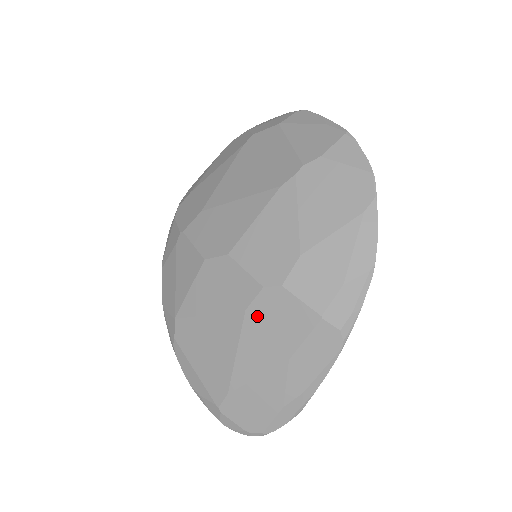
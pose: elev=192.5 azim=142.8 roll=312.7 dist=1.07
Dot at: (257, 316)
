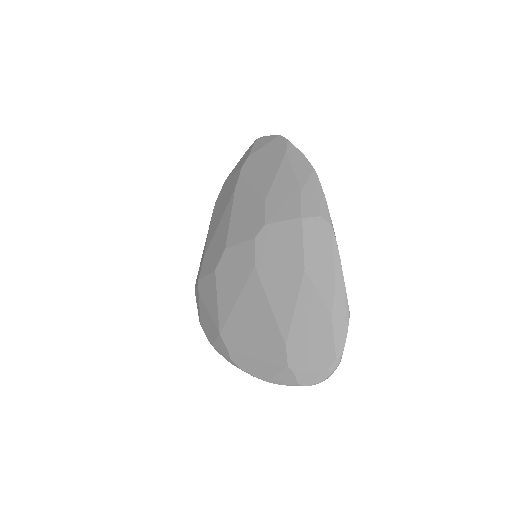
Dot at: (264, 261)
